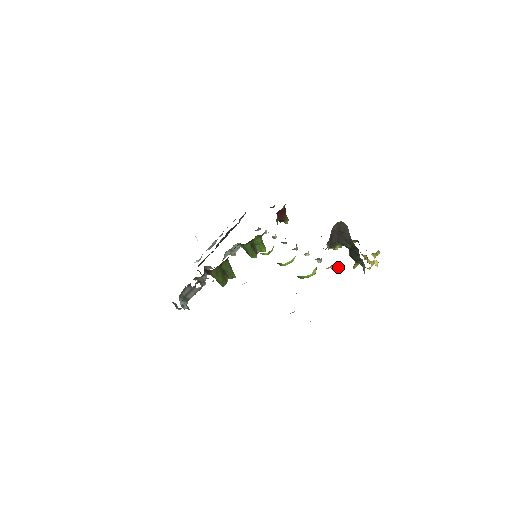
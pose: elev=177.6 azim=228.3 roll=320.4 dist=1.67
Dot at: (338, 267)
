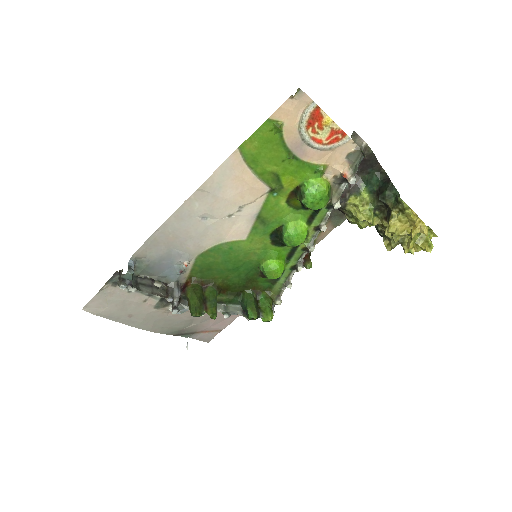
Dot at: (356, 163)
